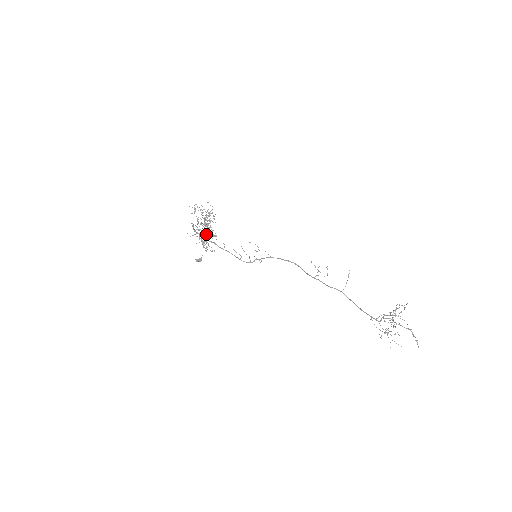
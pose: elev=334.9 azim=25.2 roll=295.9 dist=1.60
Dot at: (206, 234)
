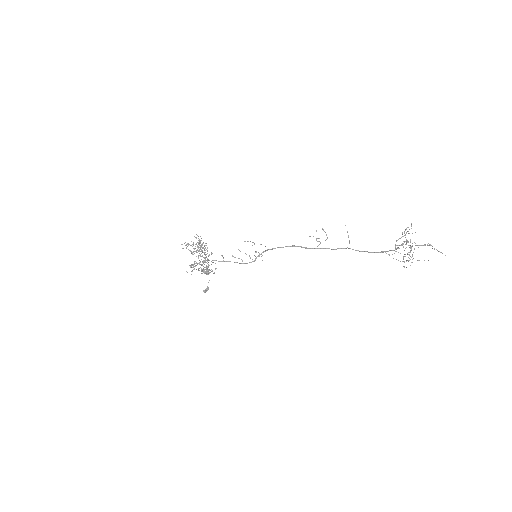
Dot at: occluded
